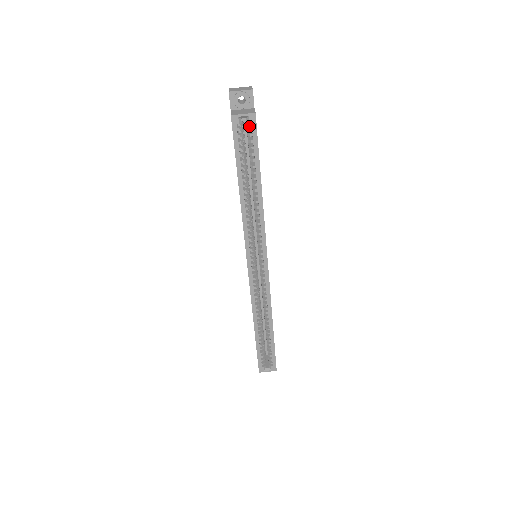
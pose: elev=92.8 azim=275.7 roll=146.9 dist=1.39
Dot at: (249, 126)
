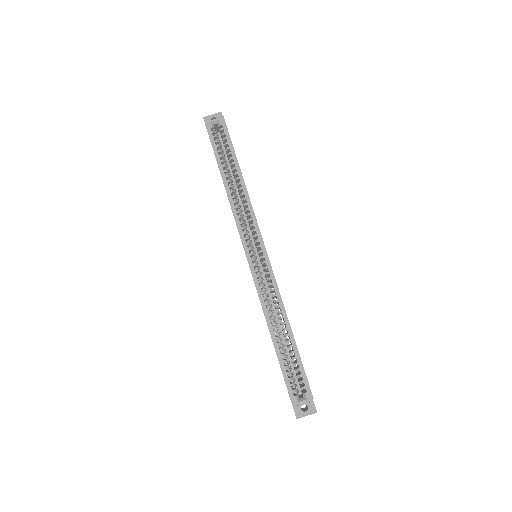
Dot at: (221, 129)
